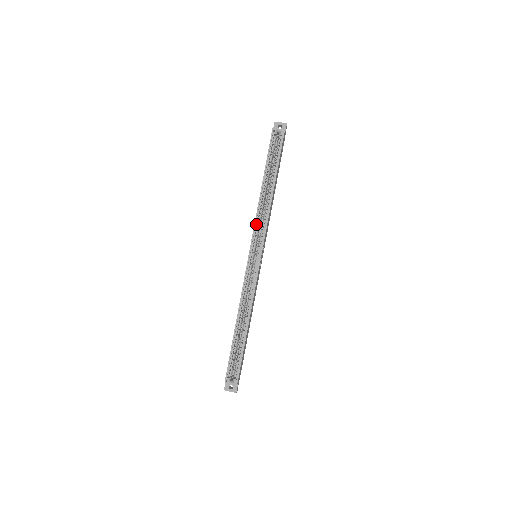
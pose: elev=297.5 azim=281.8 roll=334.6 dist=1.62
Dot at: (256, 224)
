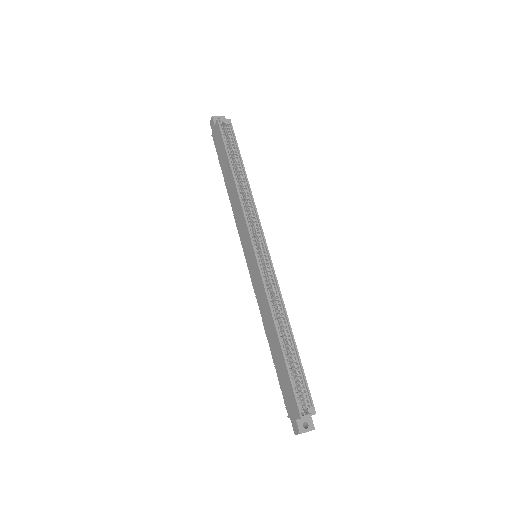
Dot at: (245, 217)
